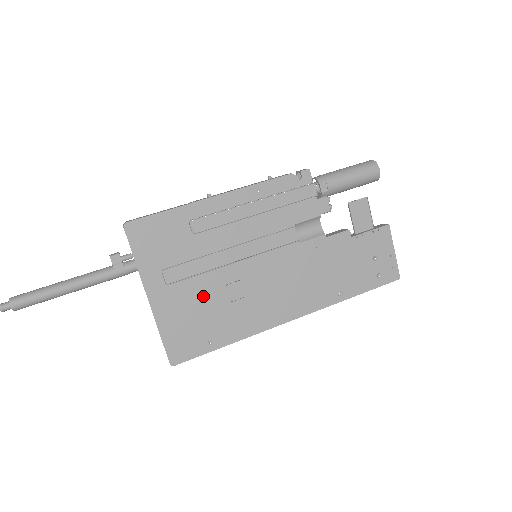
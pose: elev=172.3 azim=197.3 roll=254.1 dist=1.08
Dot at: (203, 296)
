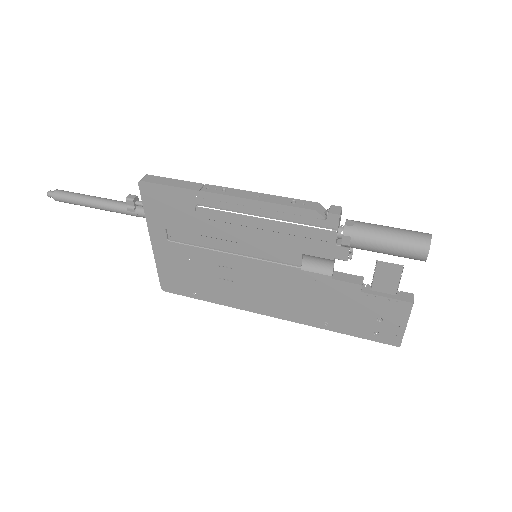
Dot at: (196, 262)
